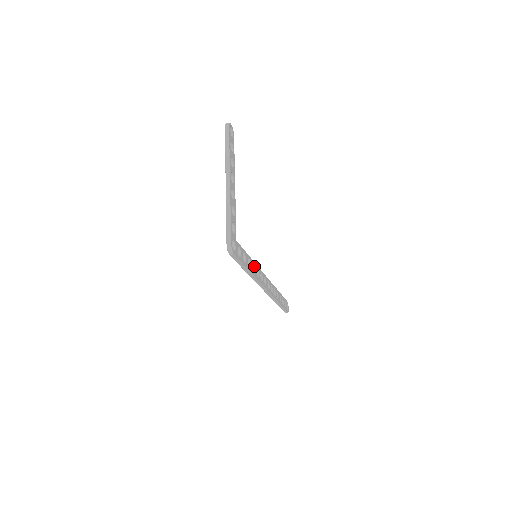
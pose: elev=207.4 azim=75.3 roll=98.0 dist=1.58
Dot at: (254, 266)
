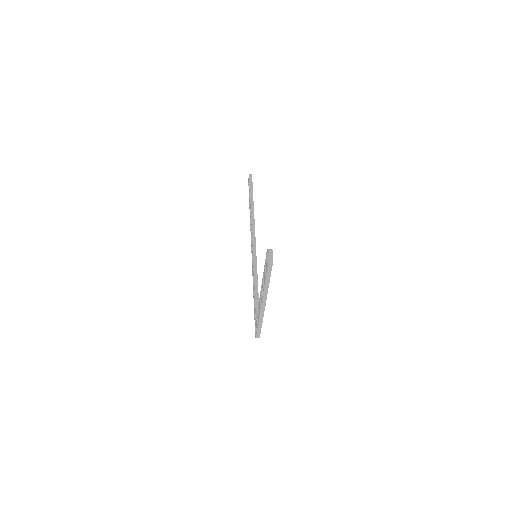
Dot at: (257, 276)
